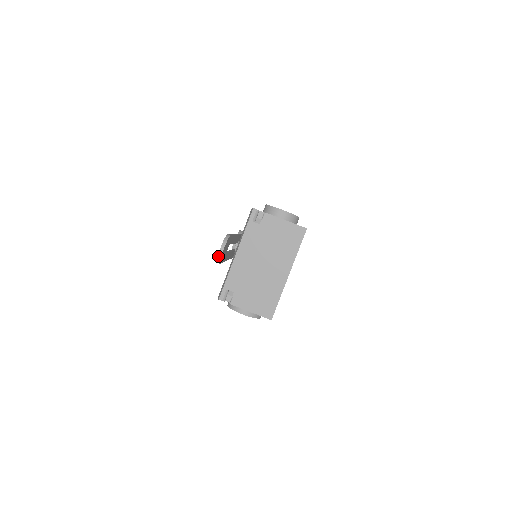
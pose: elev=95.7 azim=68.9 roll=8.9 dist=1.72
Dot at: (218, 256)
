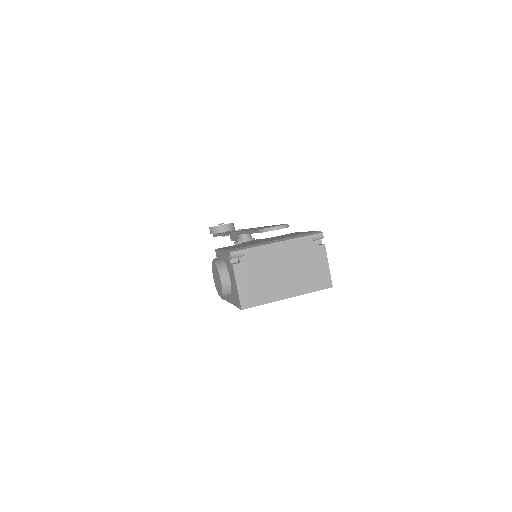
Dot at: (270, 228)
